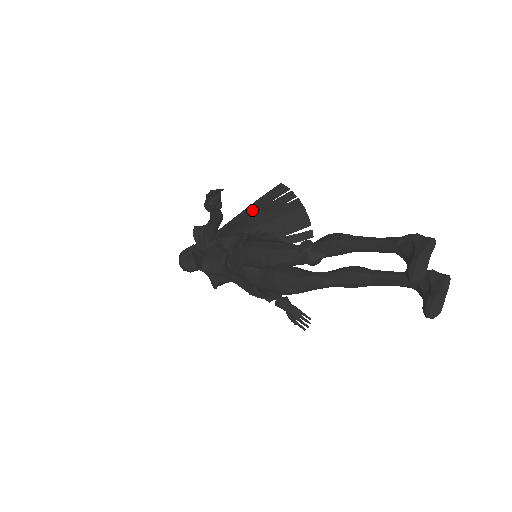
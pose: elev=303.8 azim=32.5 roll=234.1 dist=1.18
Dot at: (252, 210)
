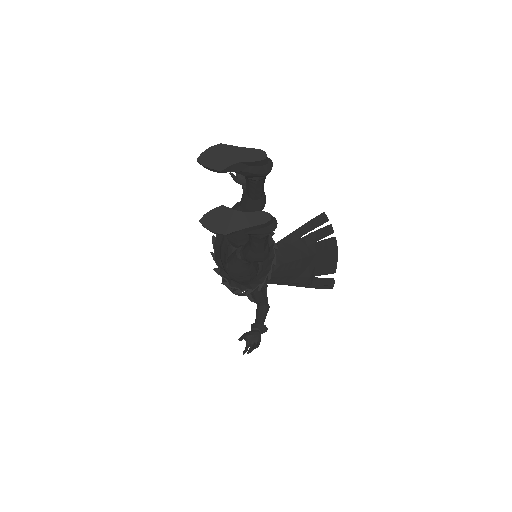
Dot at: (296, 235)
